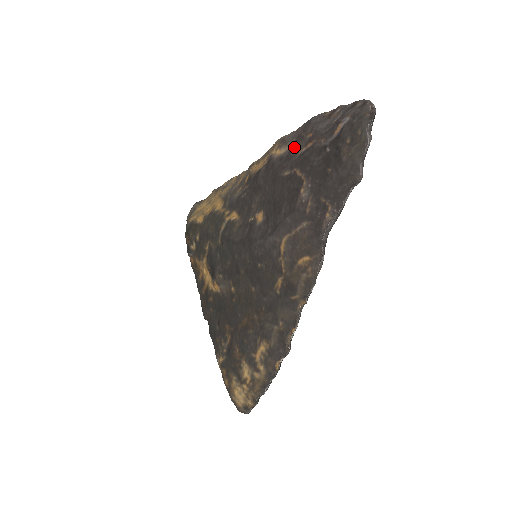
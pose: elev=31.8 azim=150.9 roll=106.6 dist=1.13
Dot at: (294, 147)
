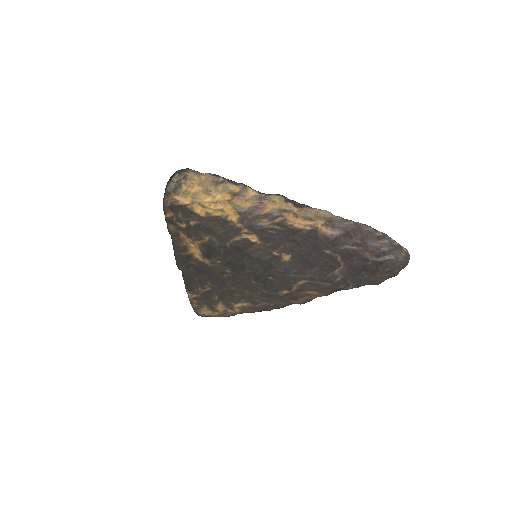
Dot at: (341, 238)
